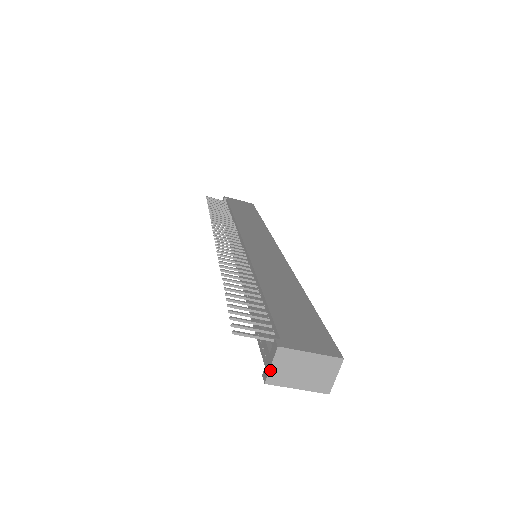
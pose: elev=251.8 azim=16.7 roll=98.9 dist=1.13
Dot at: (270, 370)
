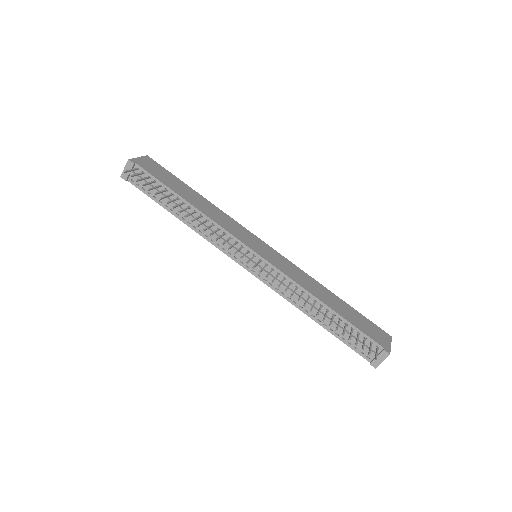
Dot at: occluded
